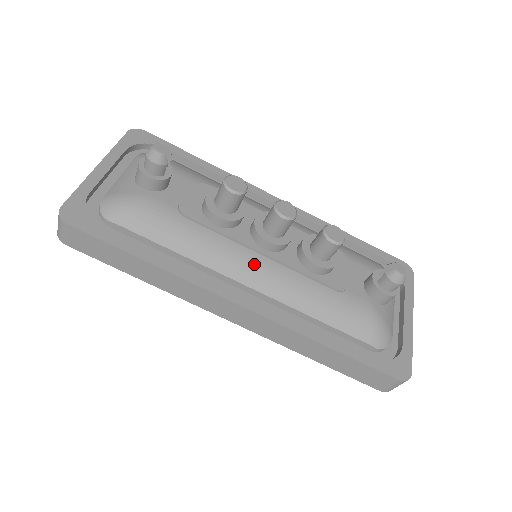
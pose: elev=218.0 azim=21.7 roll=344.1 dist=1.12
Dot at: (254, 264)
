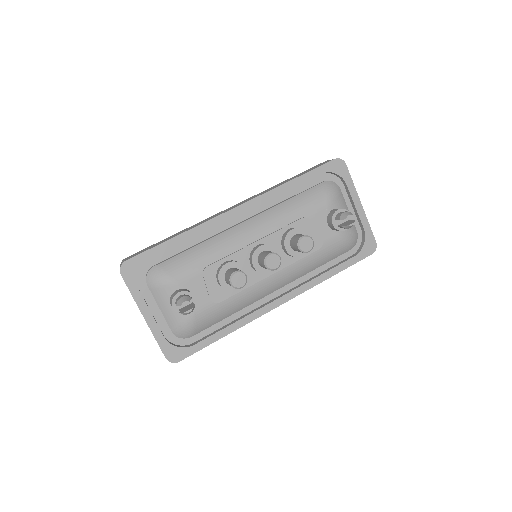
Dot at: (271, 283)
